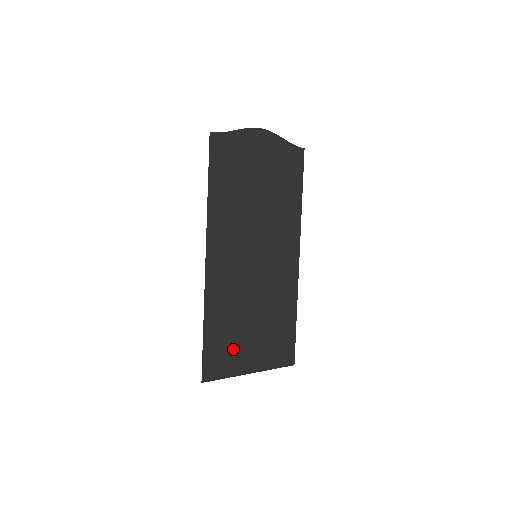
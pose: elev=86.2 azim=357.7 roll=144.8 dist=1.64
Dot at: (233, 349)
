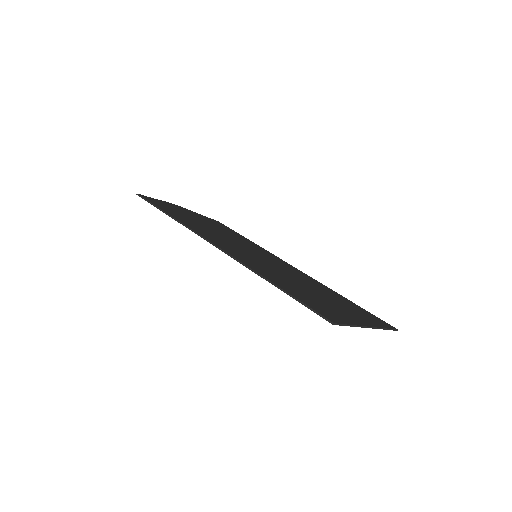
Dot at: (324, 305)
